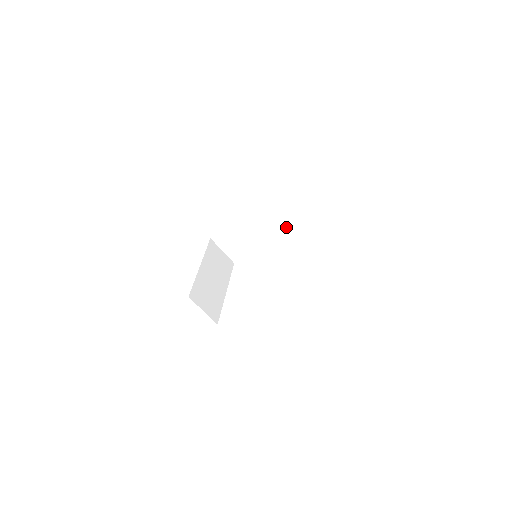
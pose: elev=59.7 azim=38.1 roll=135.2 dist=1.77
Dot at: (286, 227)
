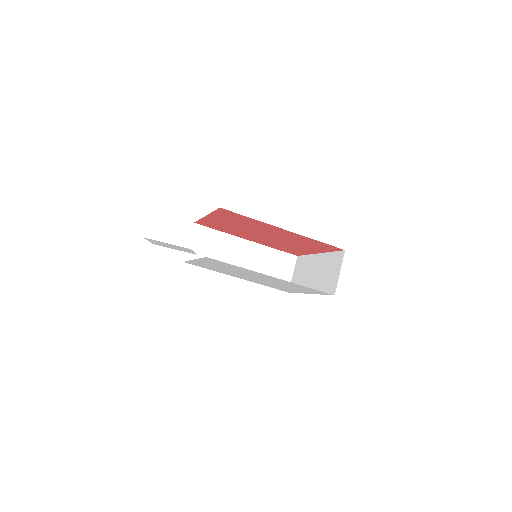
Dot at: occluded
